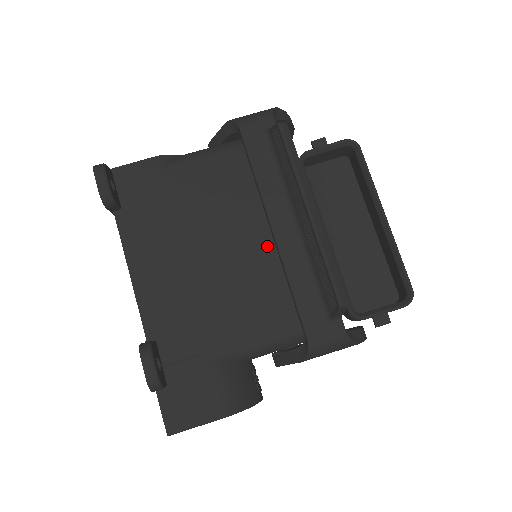
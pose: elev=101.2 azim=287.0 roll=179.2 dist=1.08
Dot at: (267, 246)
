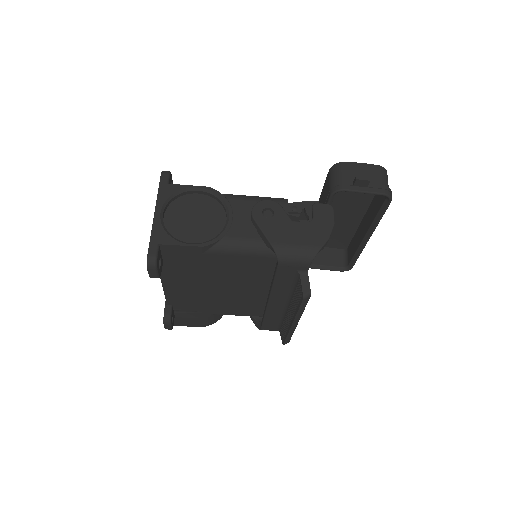
Dot at: (262, 294)
